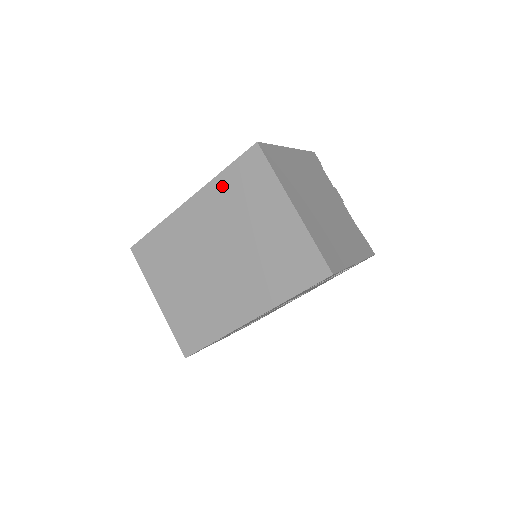
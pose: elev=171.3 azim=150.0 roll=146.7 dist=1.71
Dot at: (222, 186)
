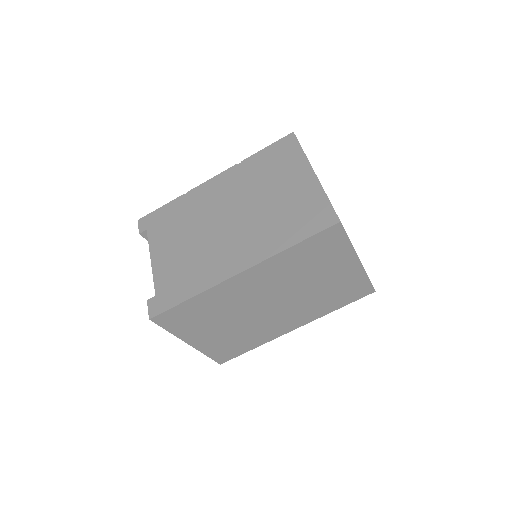
Dot at: (289, 257)
